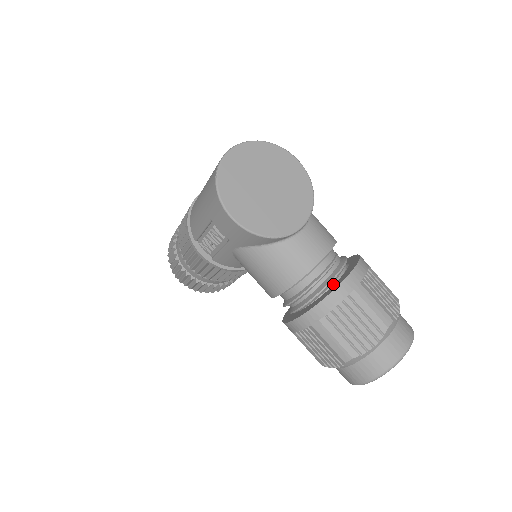
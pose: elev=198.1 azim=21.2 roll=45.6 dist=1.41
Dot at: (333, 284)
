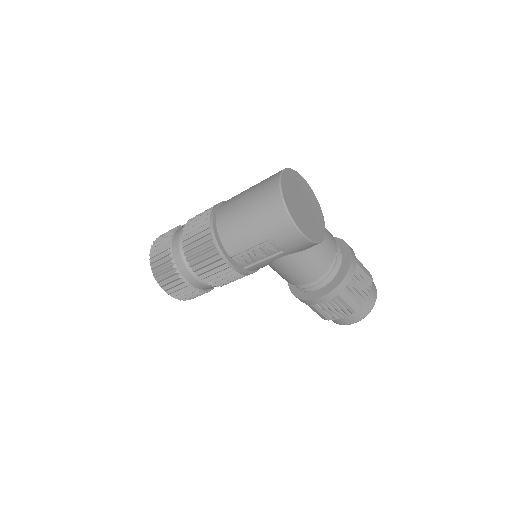
Dot at: occluded
